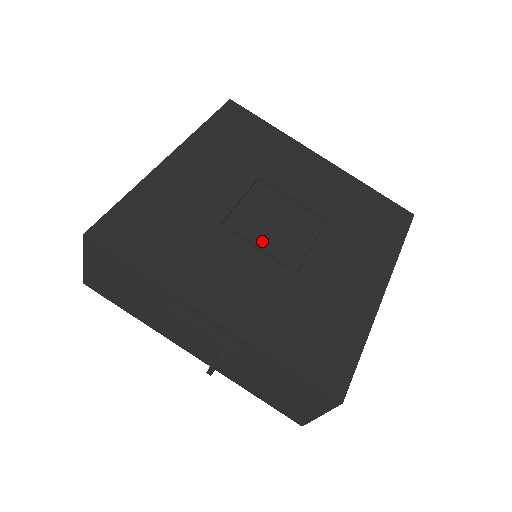
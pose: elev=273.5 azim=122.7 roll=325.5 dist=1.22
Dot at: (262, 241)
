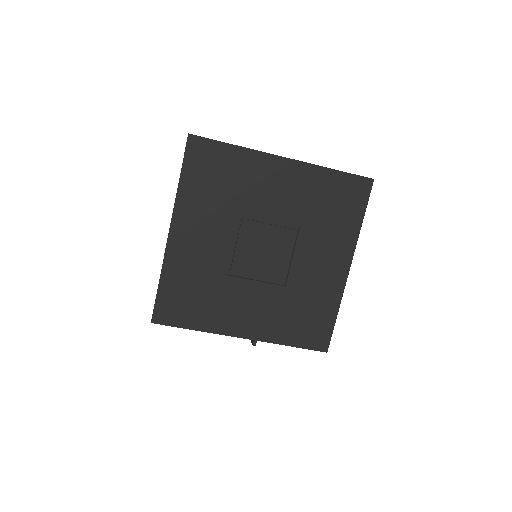
Dot at: (257, 271)
